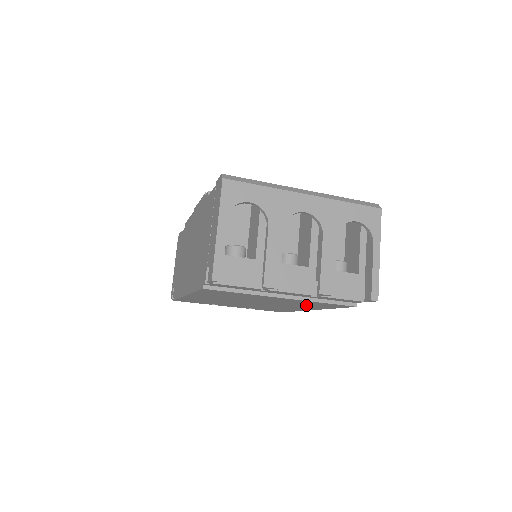
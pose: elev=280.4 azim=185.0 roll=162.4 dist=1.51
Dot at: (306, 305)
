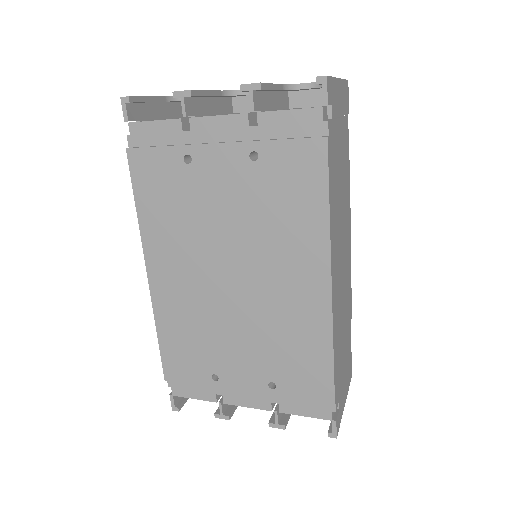
Dot at: (283, 211)
